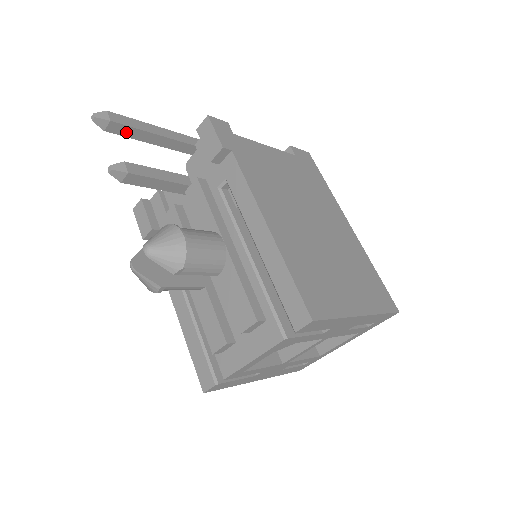
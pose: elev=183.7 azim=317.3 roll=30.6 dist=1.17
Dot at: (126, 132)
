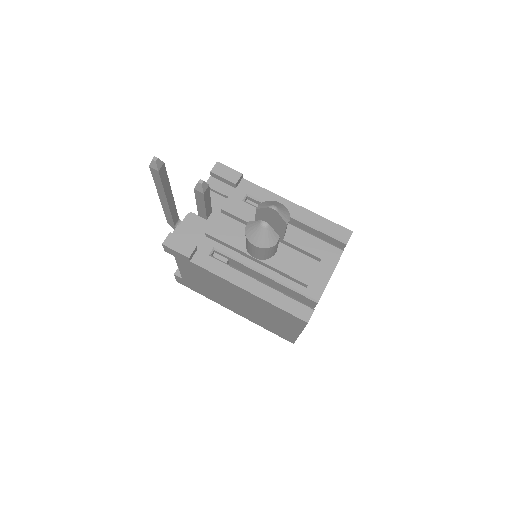
Dot at: (163, 176)
